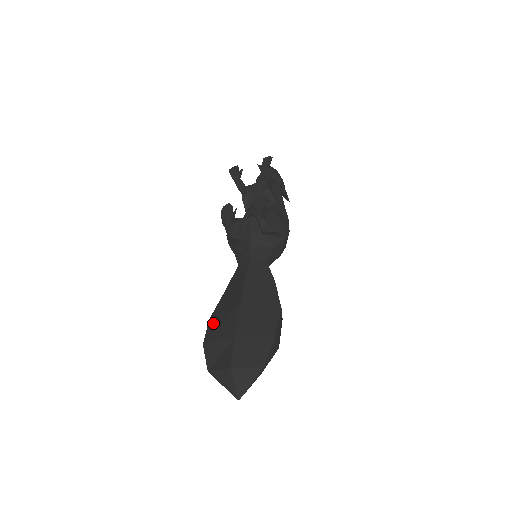
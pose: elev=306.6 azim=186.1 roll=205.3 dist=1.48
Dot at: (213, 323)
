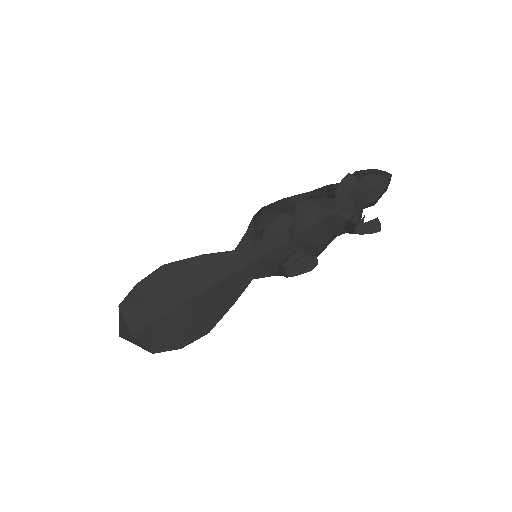
Dot at: (161, 277)
